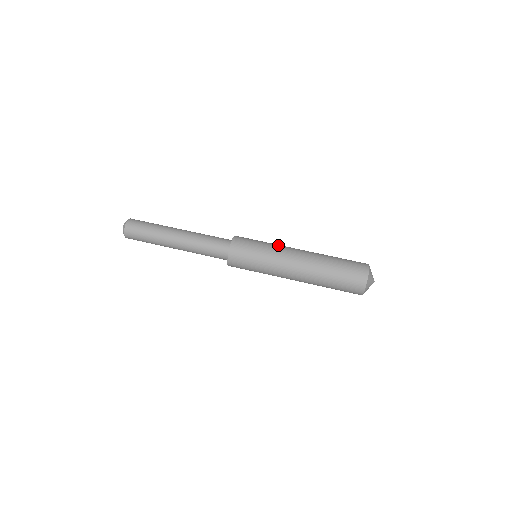
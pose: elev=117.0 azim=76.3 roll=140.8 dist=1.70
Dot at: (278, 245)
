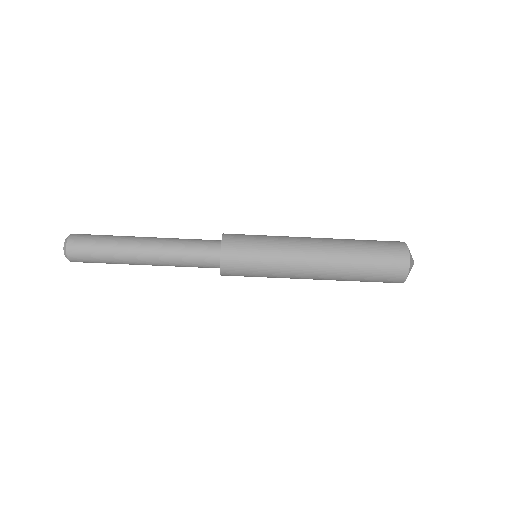
Dot at: (283, 272)
